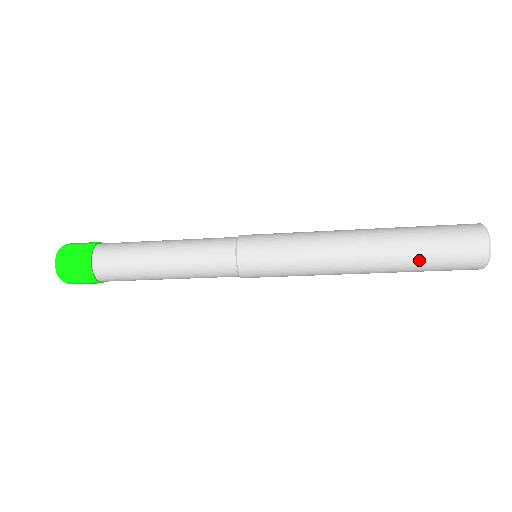
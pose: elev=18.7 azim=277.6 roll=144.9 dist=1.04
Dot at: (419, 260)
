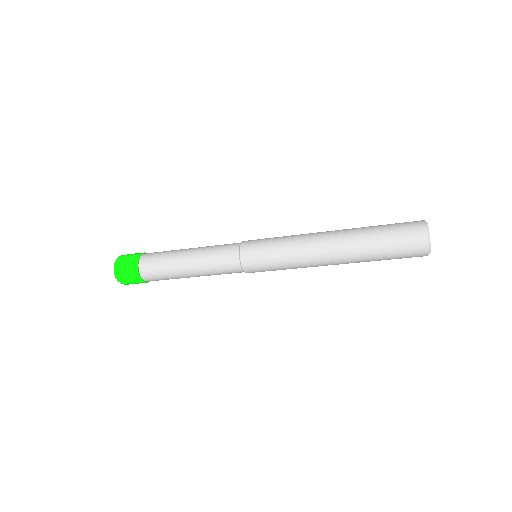
Dot at: (373, 235)
